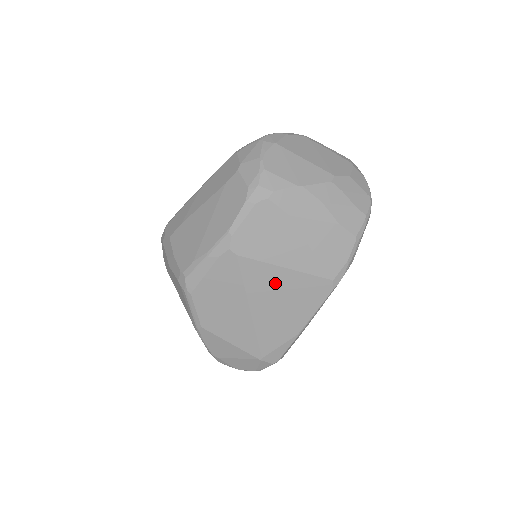
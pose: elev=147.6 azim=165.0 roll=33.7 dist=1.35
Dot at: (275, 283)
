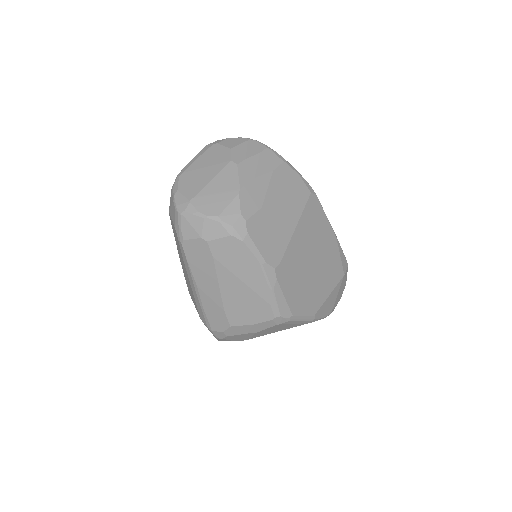
Dot at: (303, 240)
